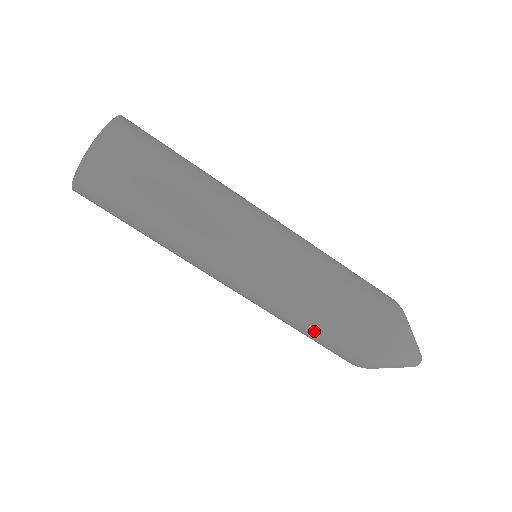
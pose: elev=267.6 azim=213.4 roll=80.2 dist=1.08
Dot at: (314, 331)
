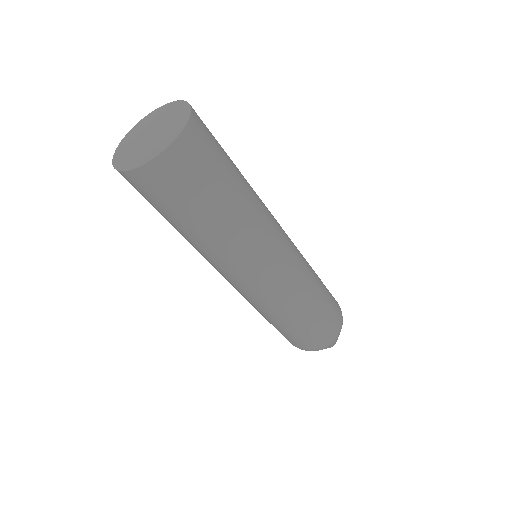
Dot at: (274, 324)
